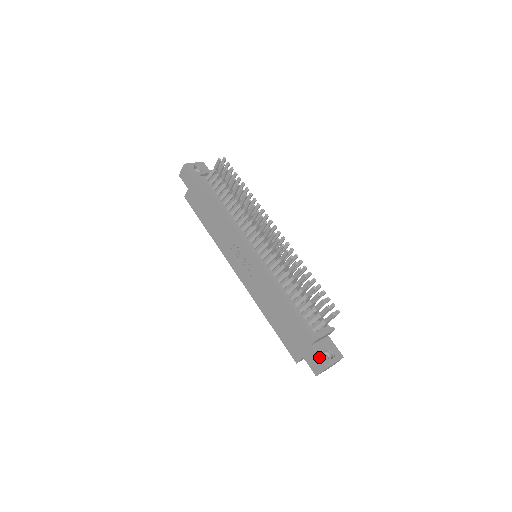
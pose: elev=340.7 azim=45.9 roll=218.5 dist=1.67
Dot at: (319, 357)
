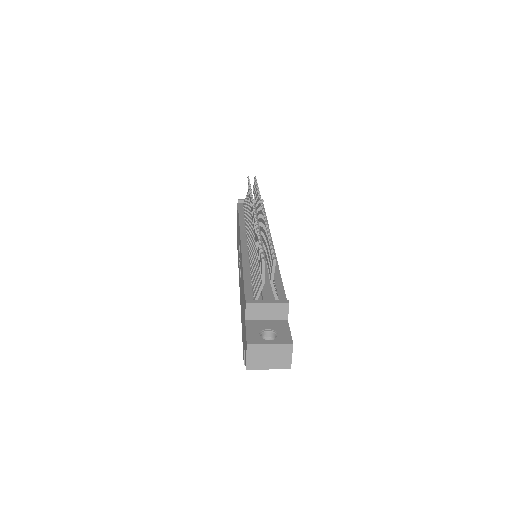
Dot at: (246, 332)
